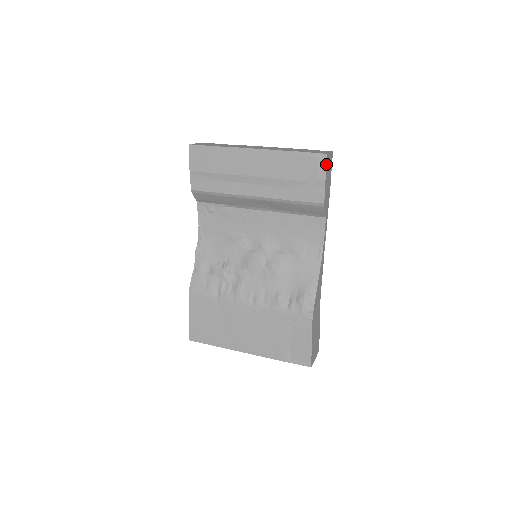
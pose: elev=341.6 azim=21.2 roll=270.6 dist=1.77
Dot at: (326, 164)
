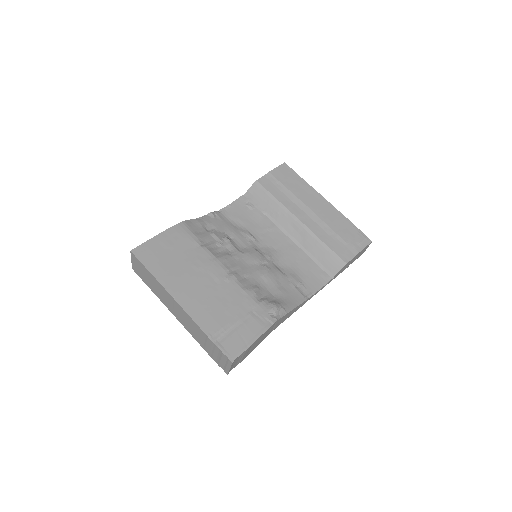
Dot at: (367, 245)
